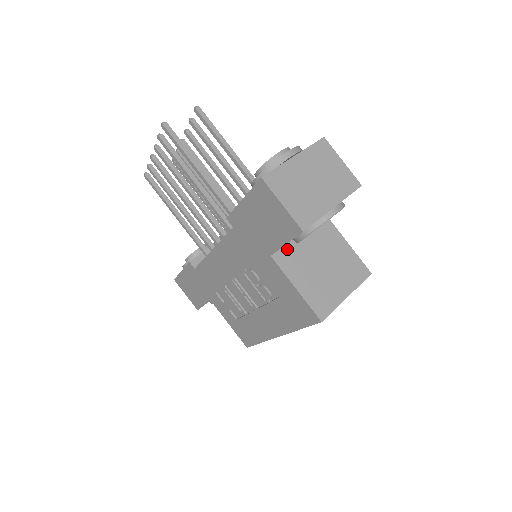
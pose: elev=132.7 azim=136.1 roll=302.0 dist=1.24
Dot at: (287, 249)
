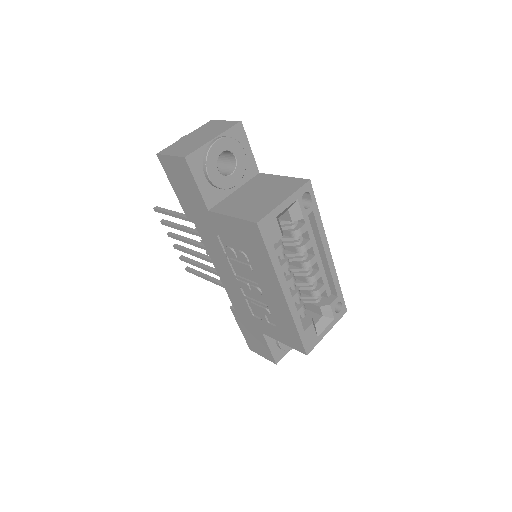
Dot at: (223, 202)
